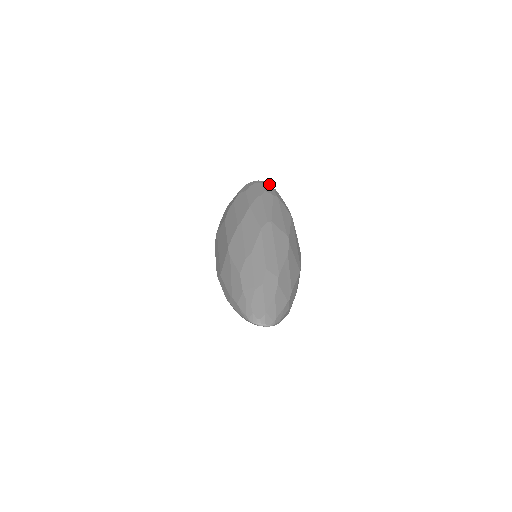
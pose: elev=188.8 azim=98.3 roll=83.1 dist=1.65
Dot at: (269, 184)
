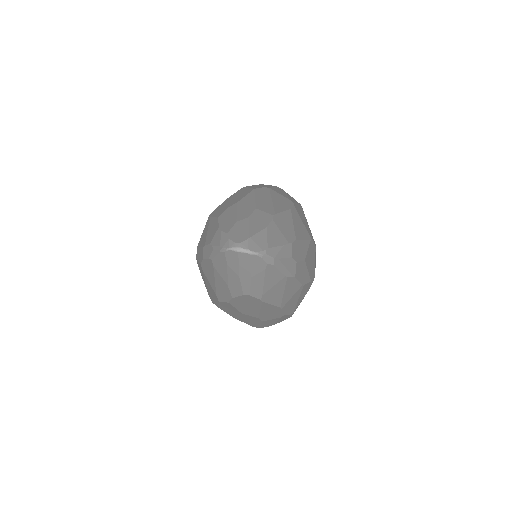
Dot at: occluded
